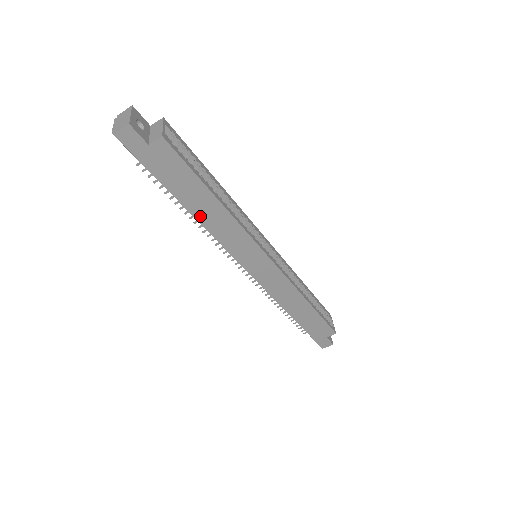
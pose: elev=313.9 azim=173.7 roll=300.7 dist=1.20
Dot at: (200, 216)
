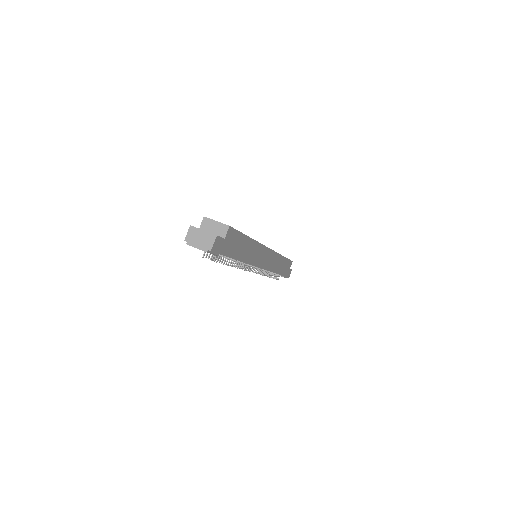
Dot at: (244, 258)
